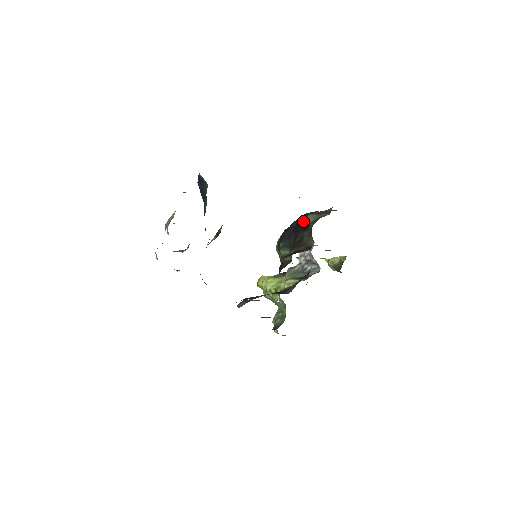
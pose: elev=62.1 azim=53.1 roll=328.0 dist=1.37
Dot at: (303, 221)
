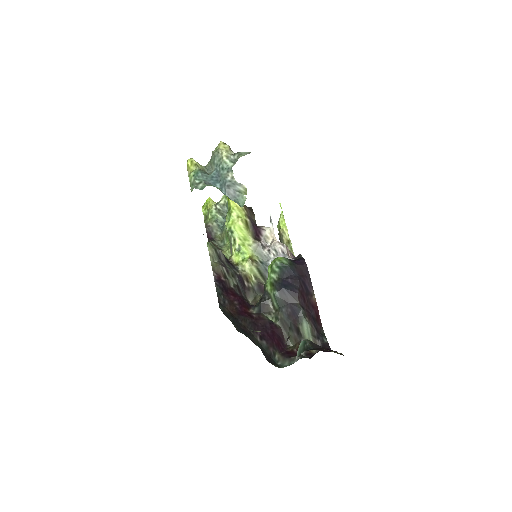
Dot at: (302, 324)
